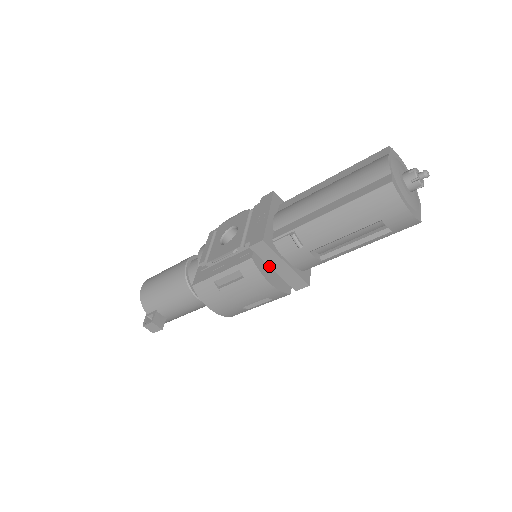
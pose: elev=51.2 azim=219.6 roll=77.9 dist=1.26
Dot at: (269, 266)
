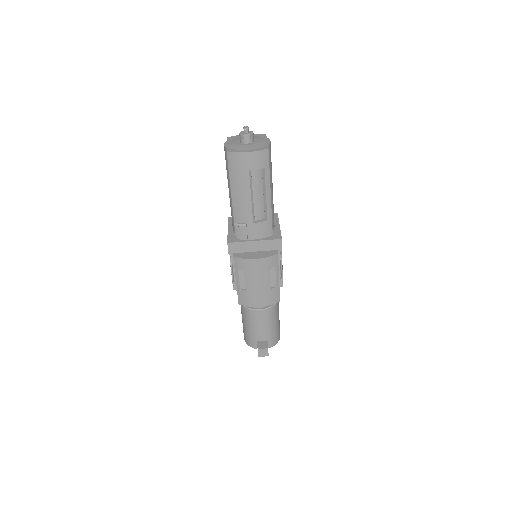
Dot at: (251, 252)
